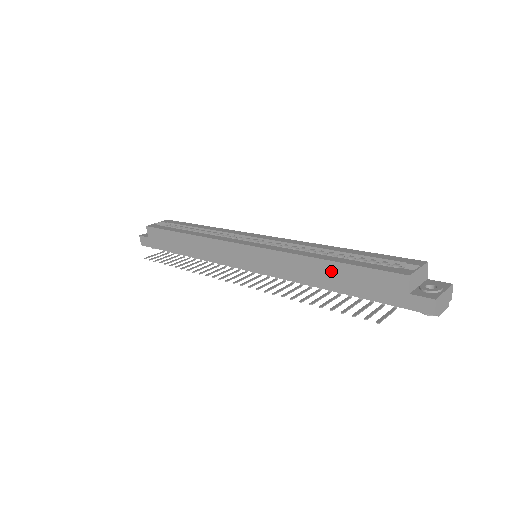
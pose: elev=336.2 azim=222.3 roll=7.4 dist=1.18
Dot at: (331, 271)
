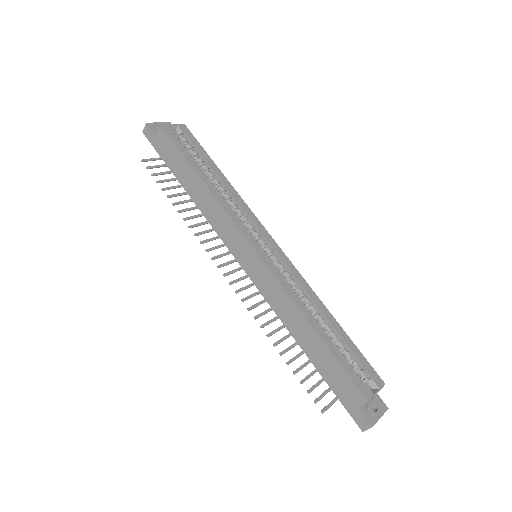
Dot at: (314, 341)
